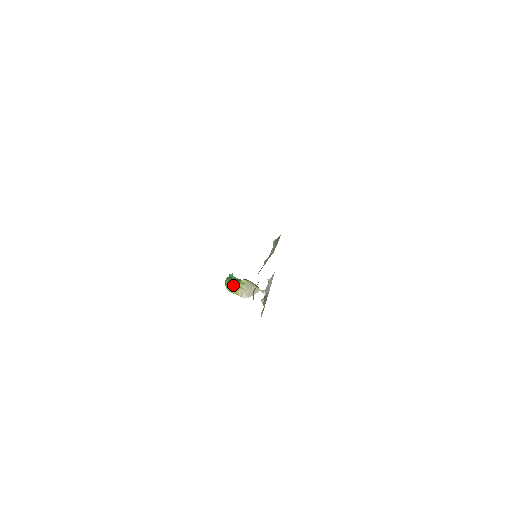
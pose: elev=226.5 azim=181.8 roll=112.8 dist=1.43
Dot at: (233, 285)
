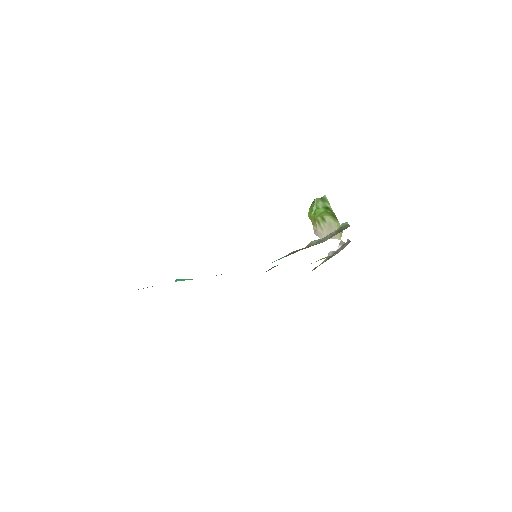
Dot at: (314, 213)
